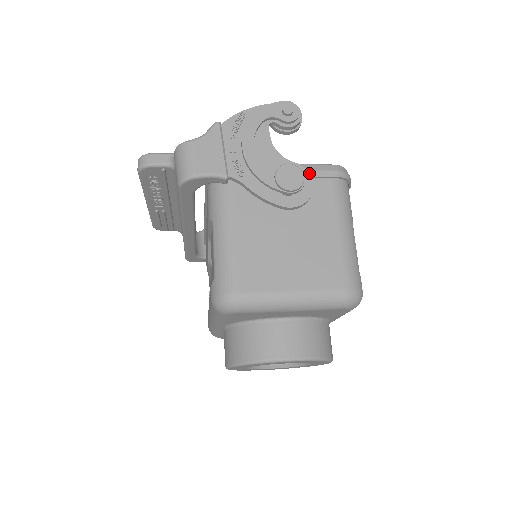
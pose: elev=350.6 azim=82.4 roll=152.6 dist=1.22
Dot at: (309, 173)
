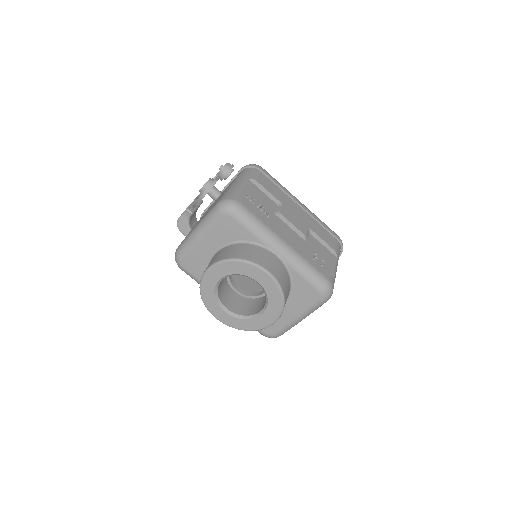
Dot at: occluded
